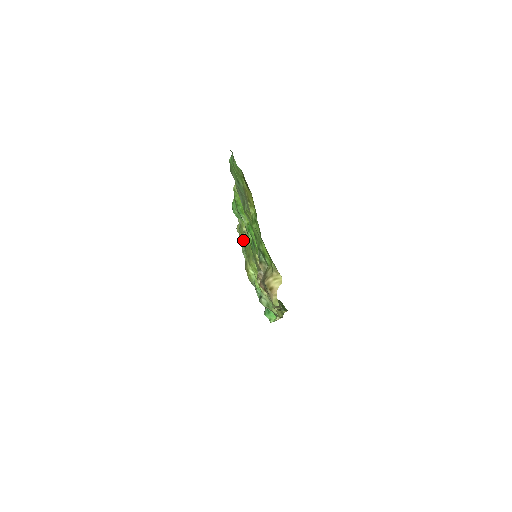
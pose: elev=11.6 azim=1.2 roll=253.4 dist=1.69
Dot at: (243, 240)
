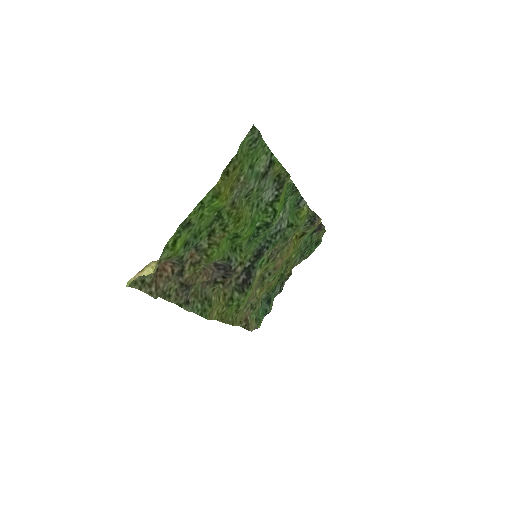
Dot at: (293, 240)
